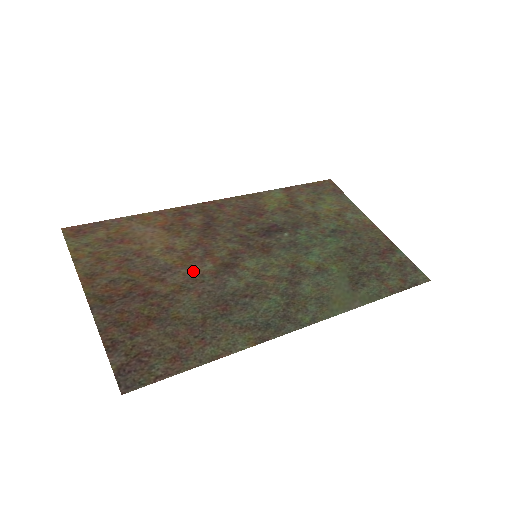
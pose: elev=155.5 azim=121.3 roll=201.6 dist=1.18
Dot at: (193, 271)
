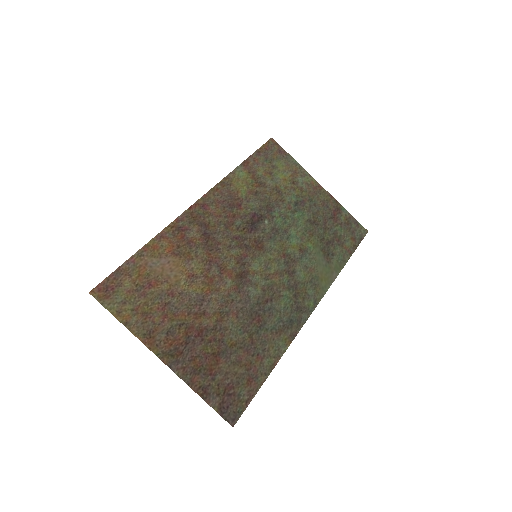
Dot at: (221, 293)
